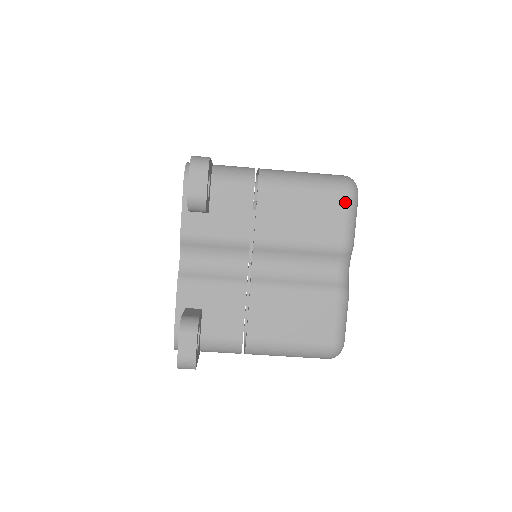
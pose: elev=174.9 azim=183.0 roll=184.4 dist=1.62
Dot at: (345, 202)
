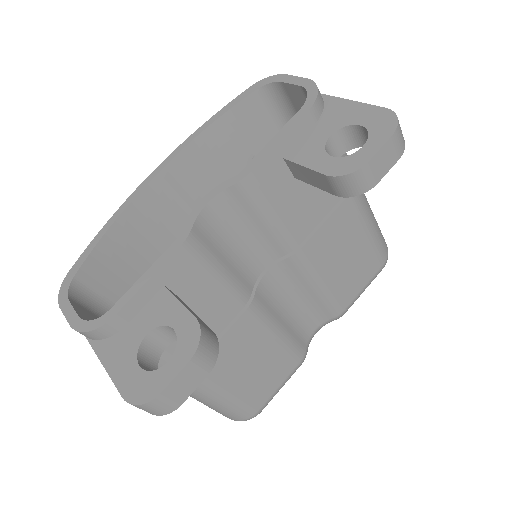
Dot at: (377, 270)
